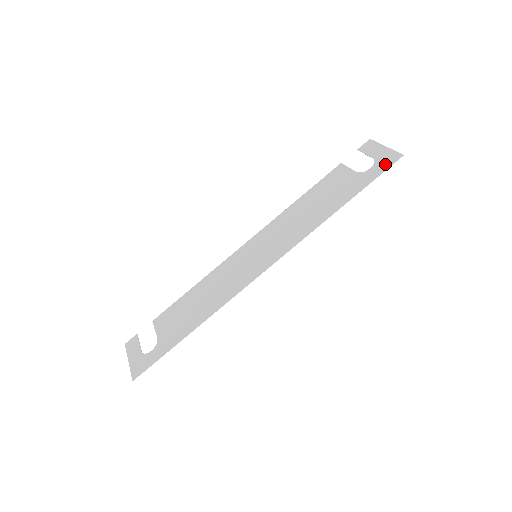
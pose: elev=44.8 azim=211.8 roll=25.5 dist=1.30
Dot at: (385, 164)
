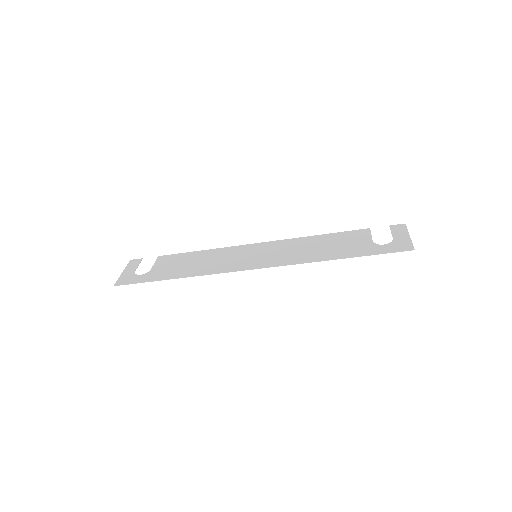
Dot at: (396, 248)
